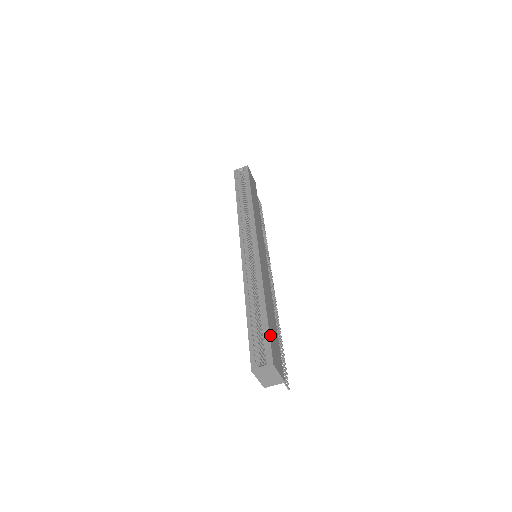
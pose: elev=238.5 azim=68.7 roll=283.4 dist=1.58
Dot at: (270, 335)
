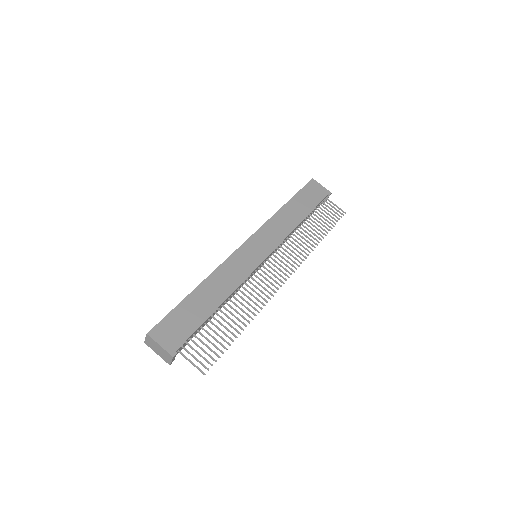
Dot at: (173, 313)
